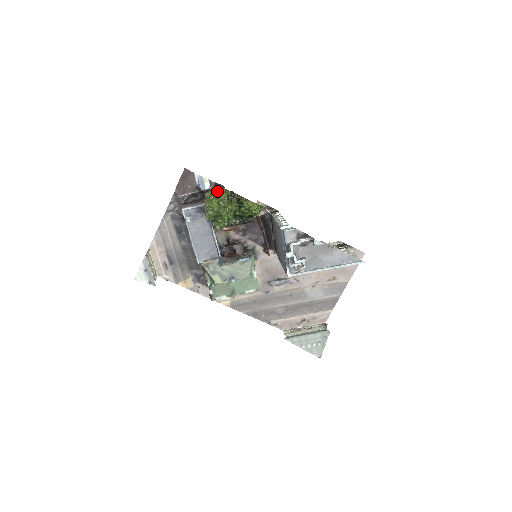
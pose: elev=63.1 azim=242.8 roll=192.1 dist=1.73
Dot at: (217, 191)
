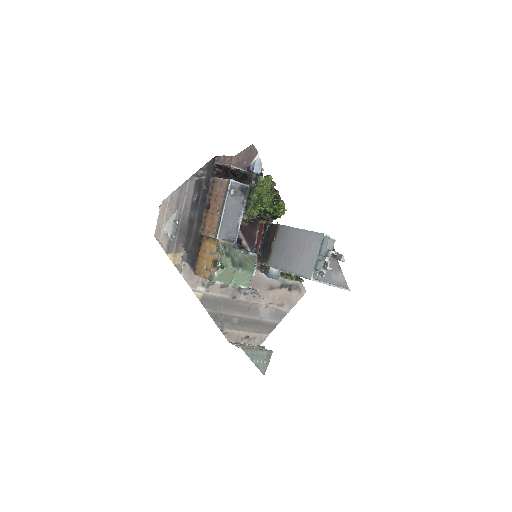
Dot at: (270, 180)
